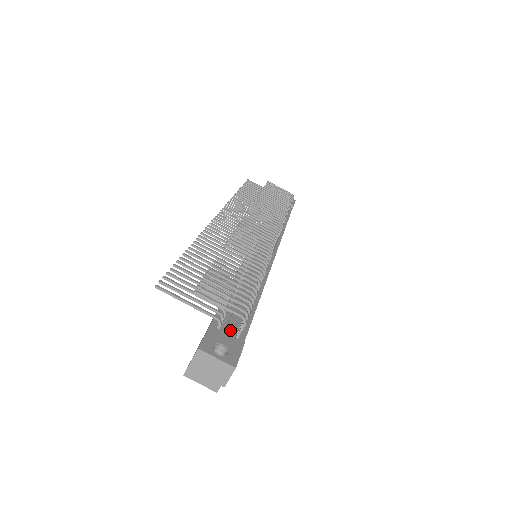
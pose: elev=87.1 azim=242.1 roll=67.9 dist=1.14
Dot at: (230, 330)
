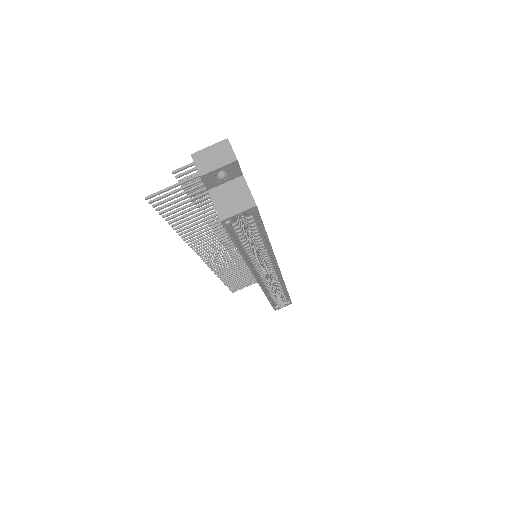
Dot at: occluded
